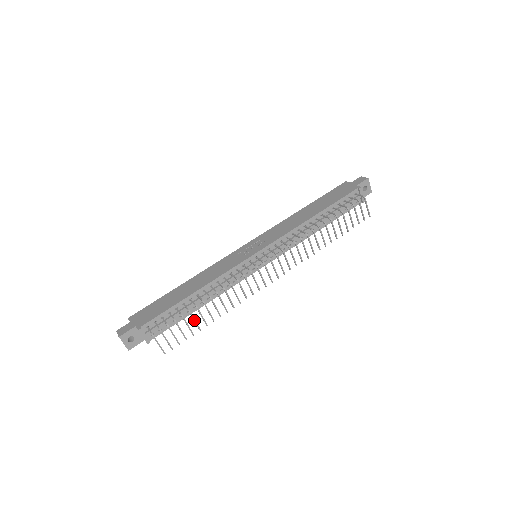
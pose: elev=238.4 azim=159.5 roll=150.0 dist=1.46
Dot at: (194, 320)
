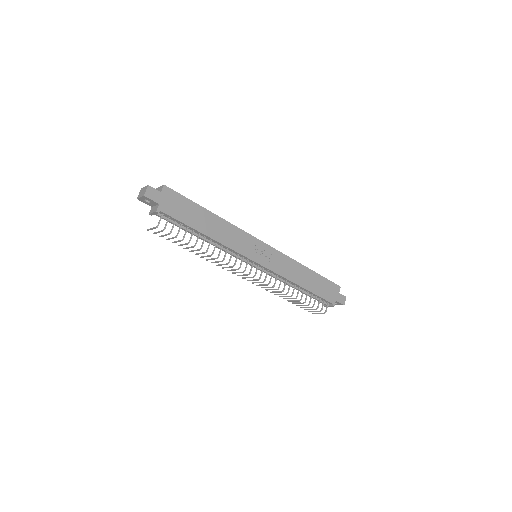
Dot at: occluded
